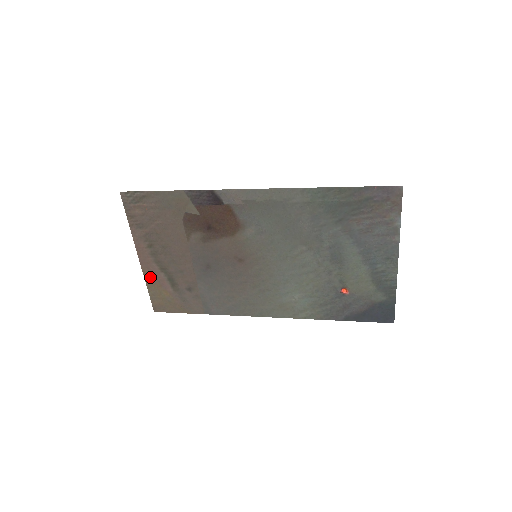
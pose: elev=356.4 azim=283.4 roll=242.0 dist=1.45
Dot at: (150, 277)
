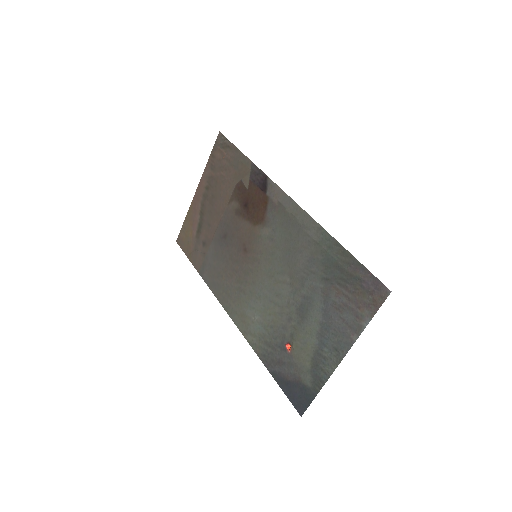
Dot at: (192, 212)
